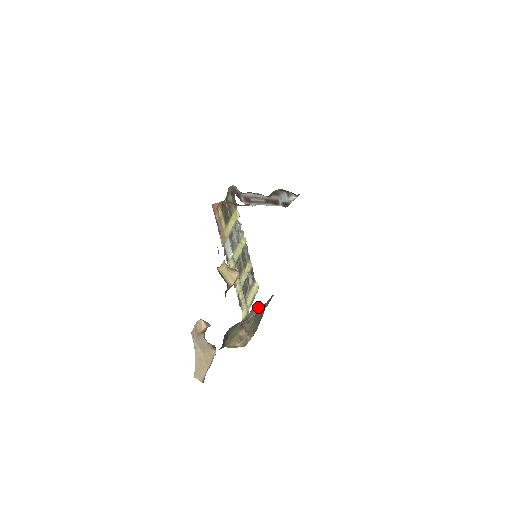
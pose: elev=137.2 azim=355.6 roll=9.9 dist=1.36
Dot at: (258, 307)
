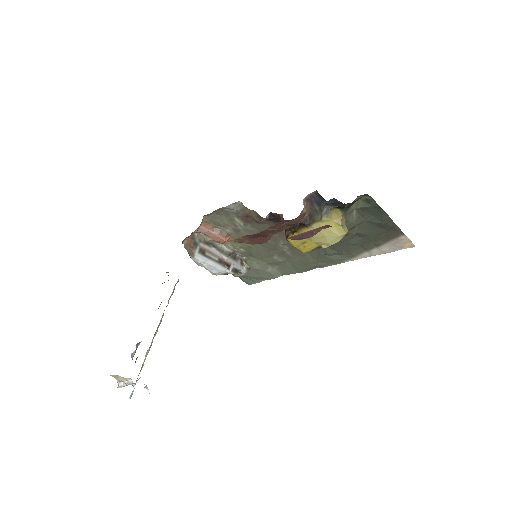
Dot at: (349, 218)
